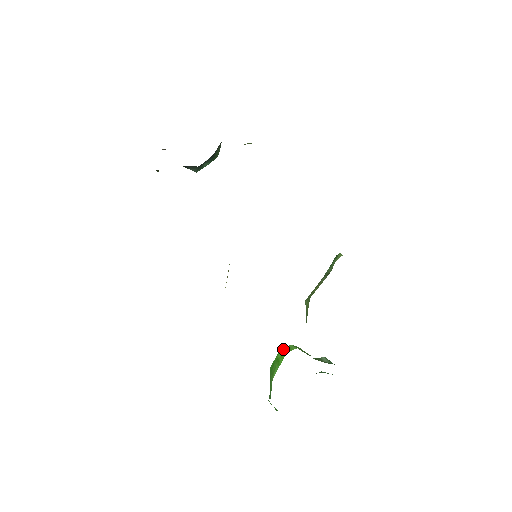
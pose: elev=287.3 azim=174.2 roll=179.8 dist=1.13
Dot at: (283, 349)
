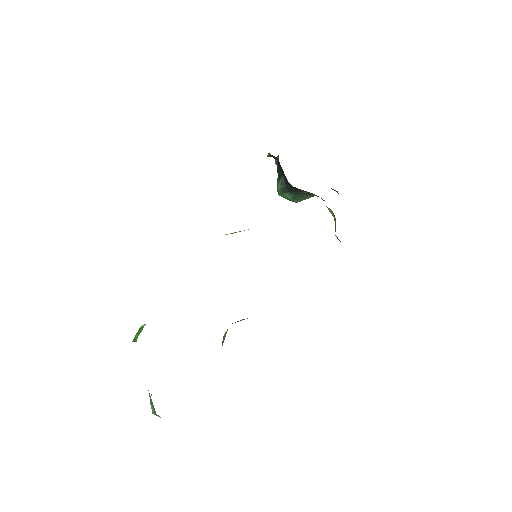
Dot at: occluded
